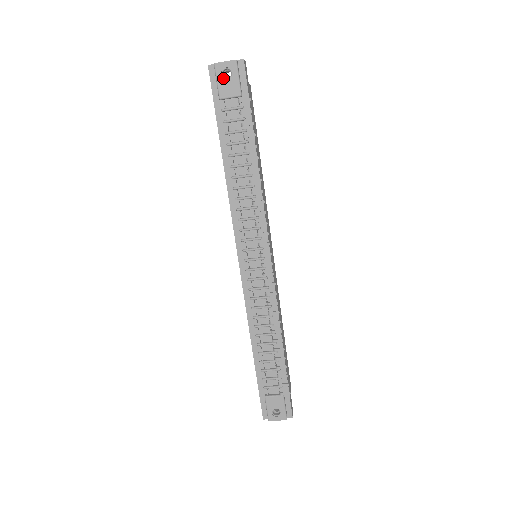
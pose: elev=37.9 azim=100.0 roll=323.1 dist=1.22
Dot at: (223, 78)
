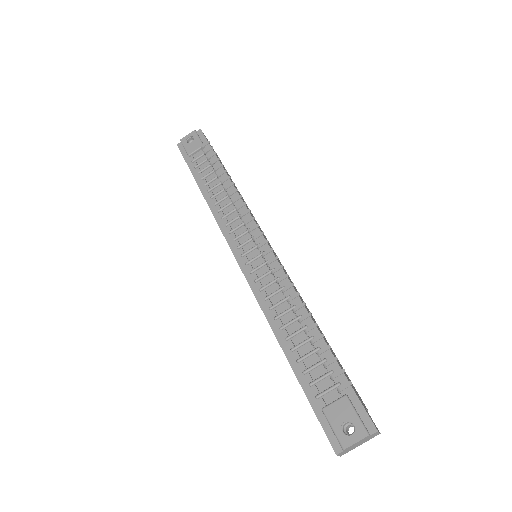
Dot at: (188, 144)
